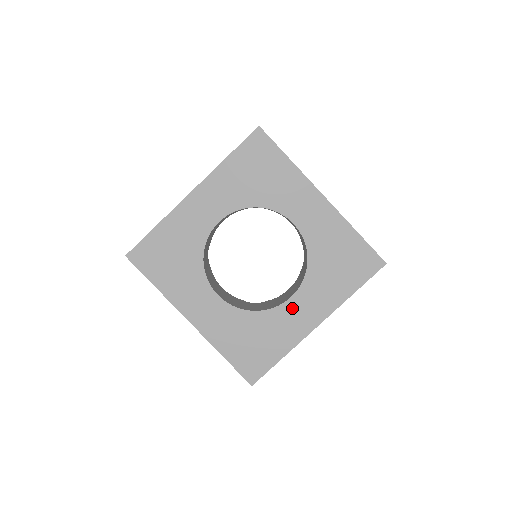
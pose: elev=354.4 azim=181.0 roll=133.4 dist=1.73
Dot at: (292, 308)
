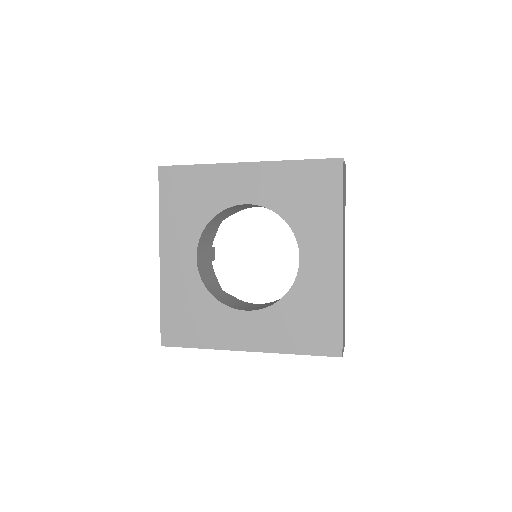
Dot at: (240, 319)
